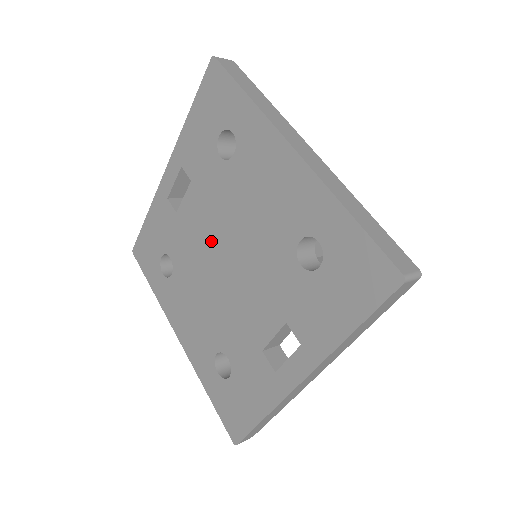
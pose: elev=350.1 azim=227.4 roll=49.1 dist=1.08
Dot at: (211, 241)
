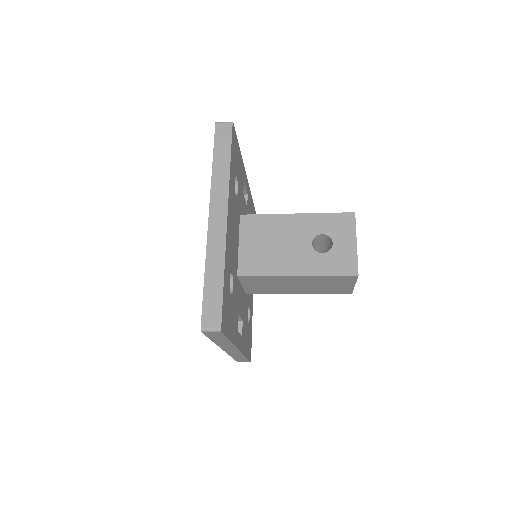
Dot at: occluded
